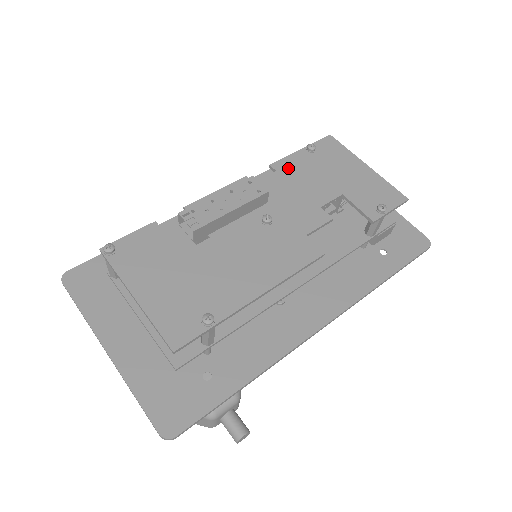
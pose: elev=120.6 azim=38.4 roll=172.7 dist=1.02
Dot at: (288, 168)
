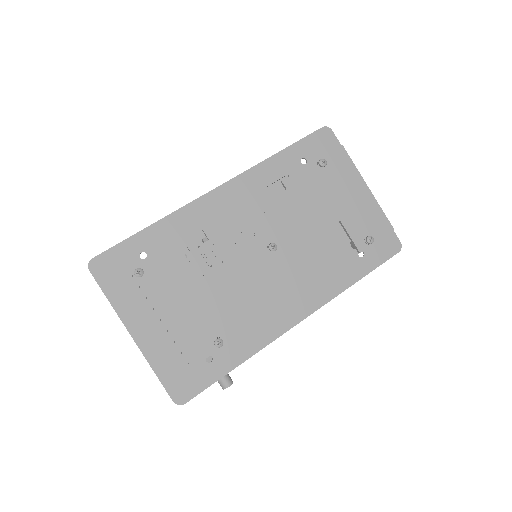
Dot at: (298, 186)
